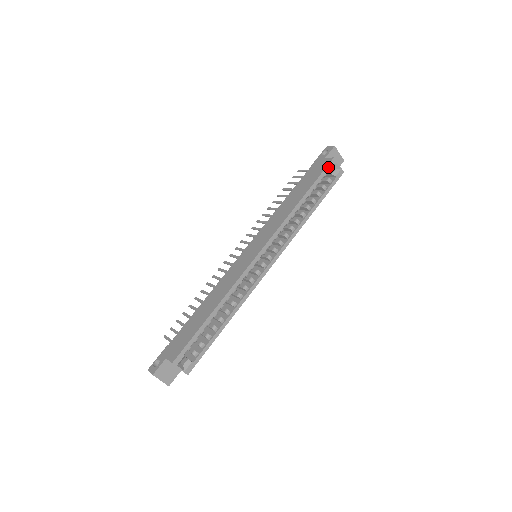
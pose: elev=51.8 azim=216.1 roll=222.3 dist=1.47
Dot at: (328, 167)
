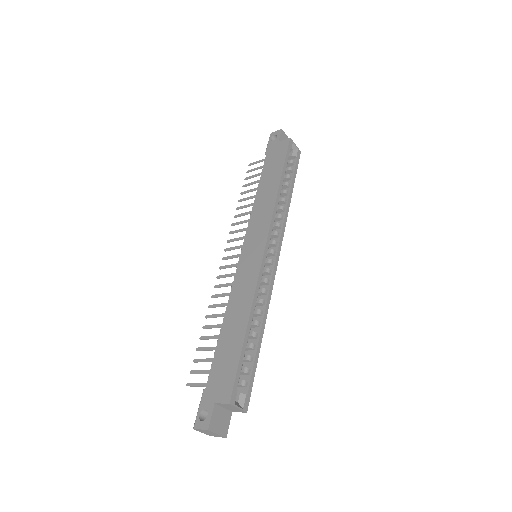
Dot at: (289, 148)
